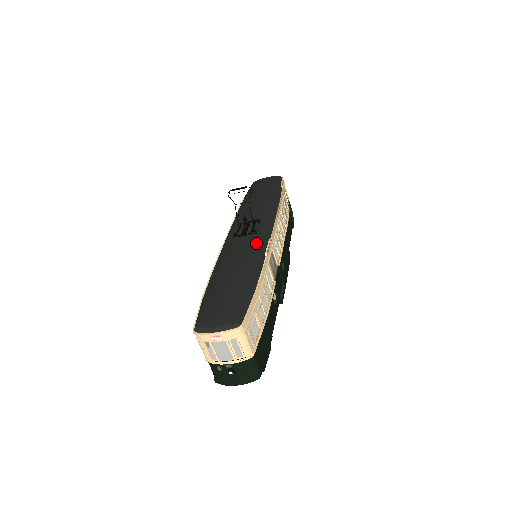
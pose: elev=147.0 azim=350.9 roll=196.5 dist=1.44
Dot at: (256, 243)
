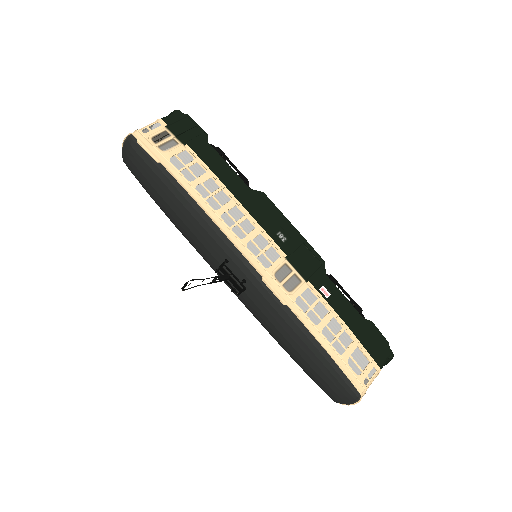
Dot at: (263, 298)
